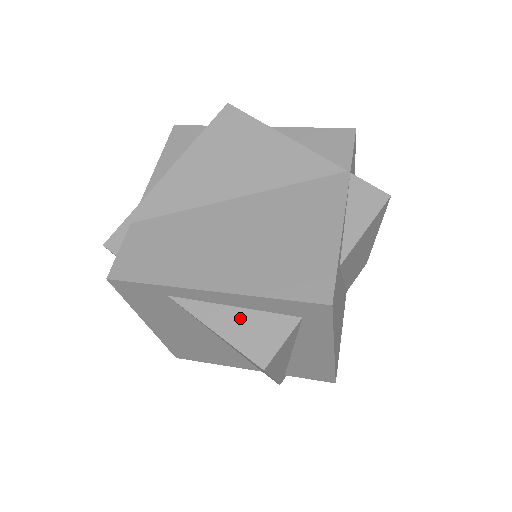
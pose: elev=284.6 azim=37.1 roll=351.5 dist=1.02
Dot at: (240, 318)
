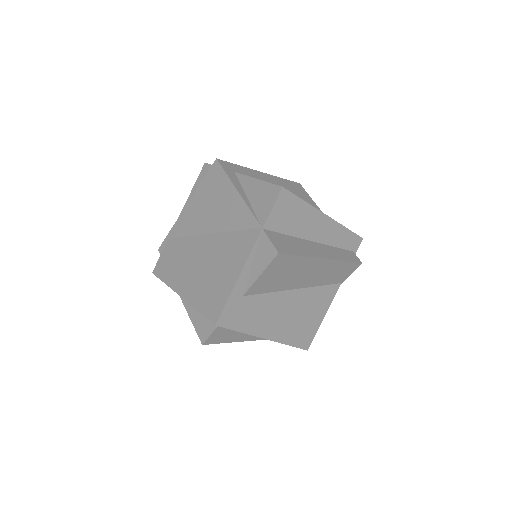
Dot at: (198, 312)
